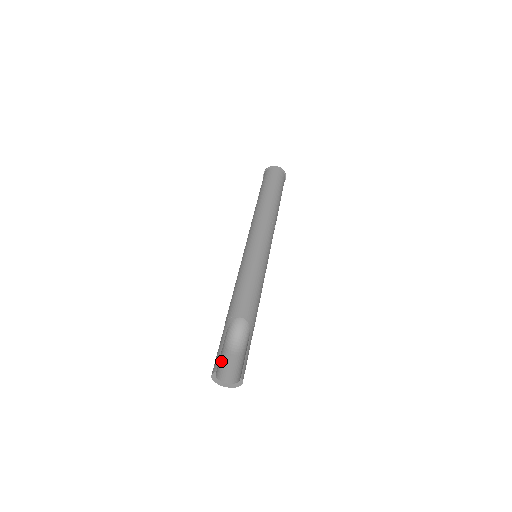
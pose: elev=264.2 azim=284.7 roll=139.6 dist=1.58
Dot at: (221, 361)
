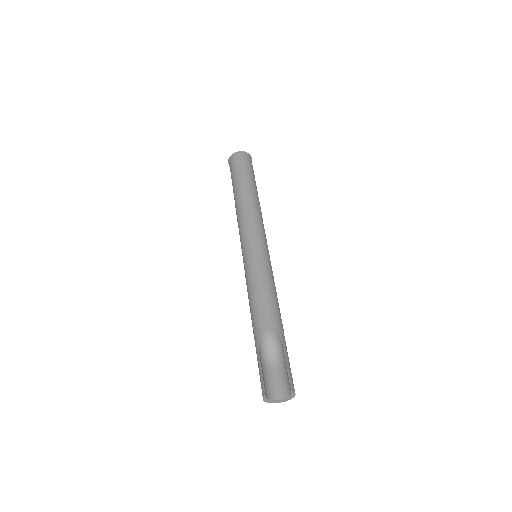
Dot at: (266, 380)
